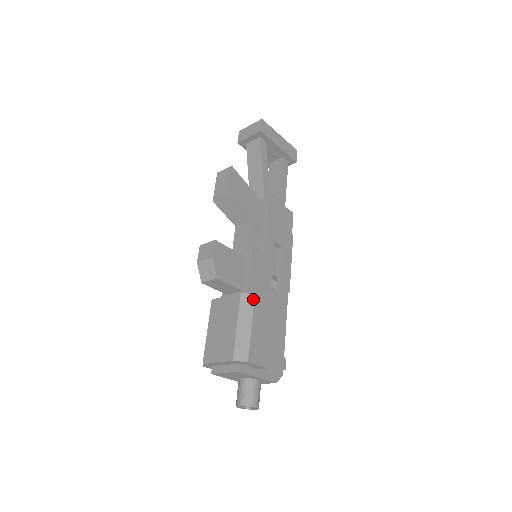
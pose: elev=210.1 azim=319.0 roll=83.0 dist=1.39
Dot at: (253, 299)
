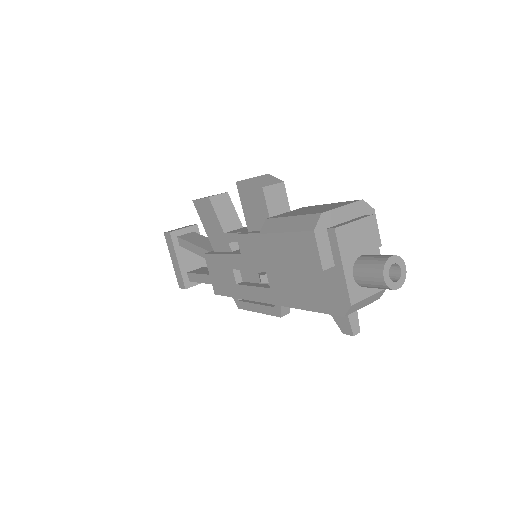
Dot at: occluded
